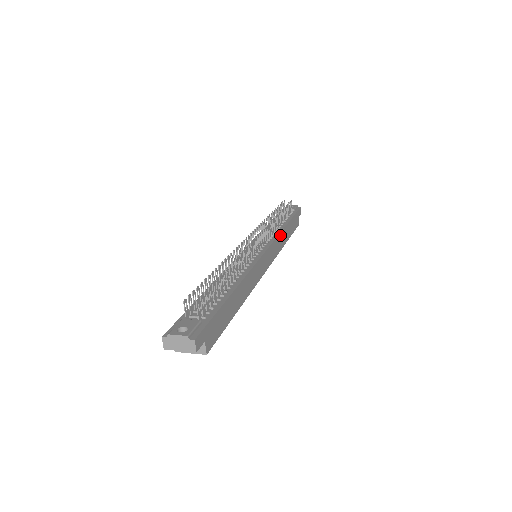
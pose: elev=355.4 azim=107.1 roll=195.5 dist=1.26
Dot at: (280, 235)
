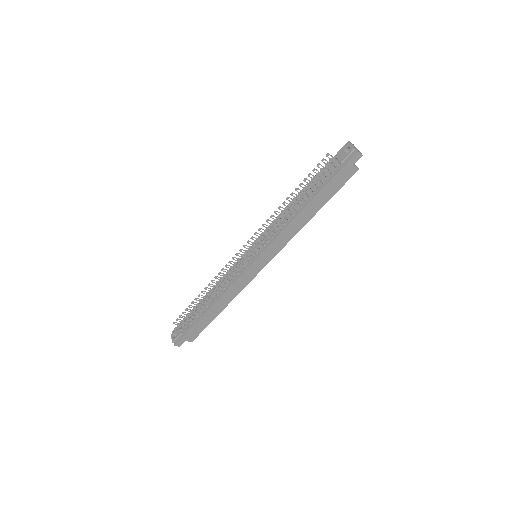
Dot at: (287, 229)
